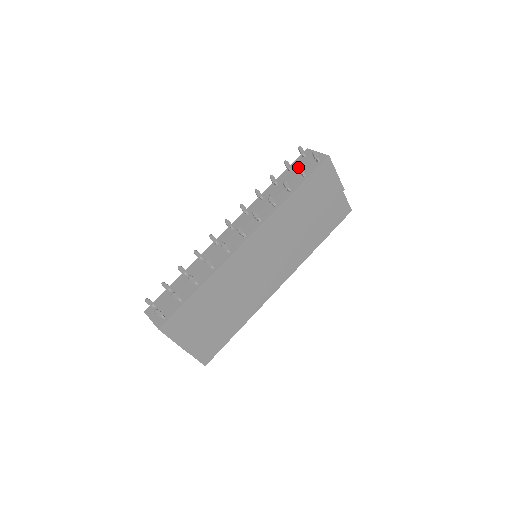
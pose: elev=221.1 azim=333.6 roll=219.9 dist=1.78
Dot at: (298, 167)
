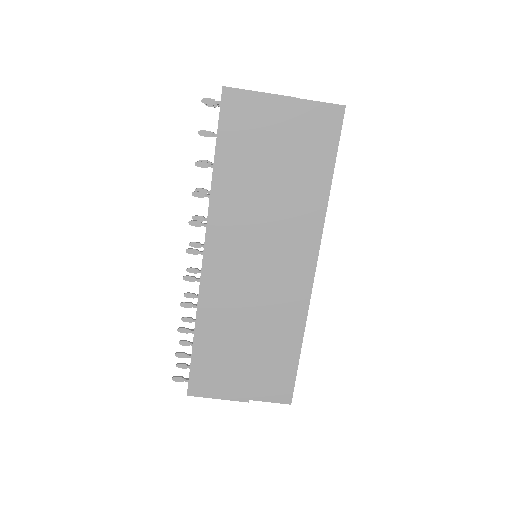
Dot at: occluded
